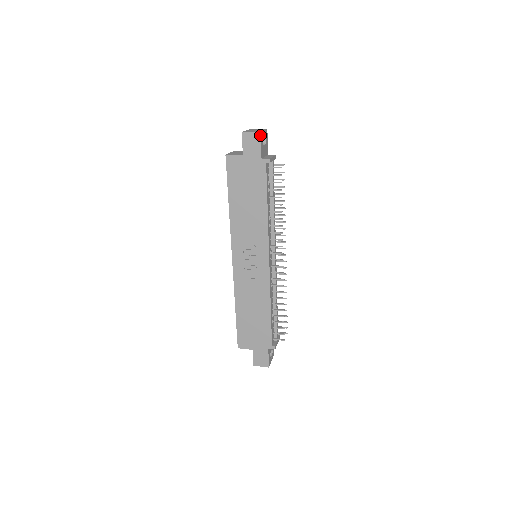
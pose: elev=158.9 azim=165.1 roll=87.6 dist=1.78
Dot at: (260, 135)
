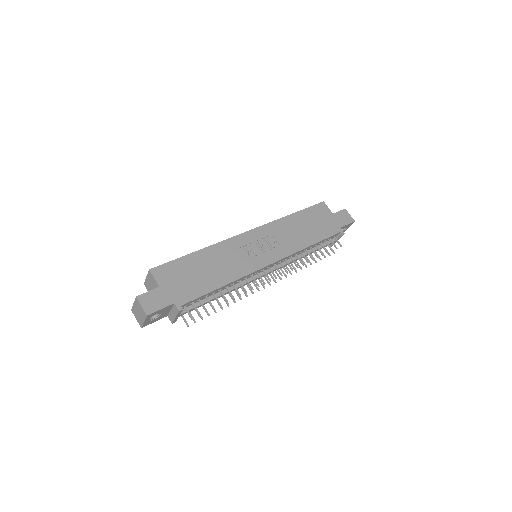
Dot at: (353, 221)
